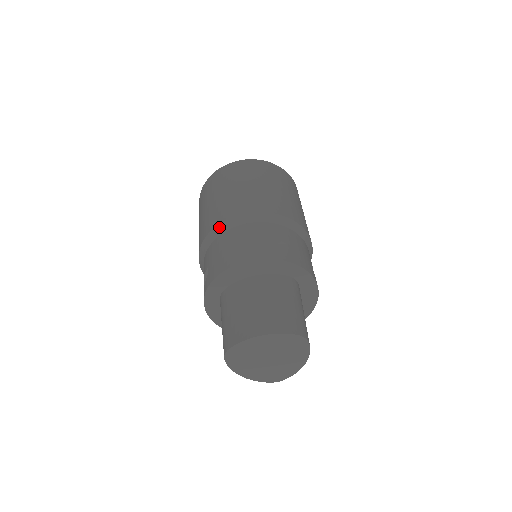
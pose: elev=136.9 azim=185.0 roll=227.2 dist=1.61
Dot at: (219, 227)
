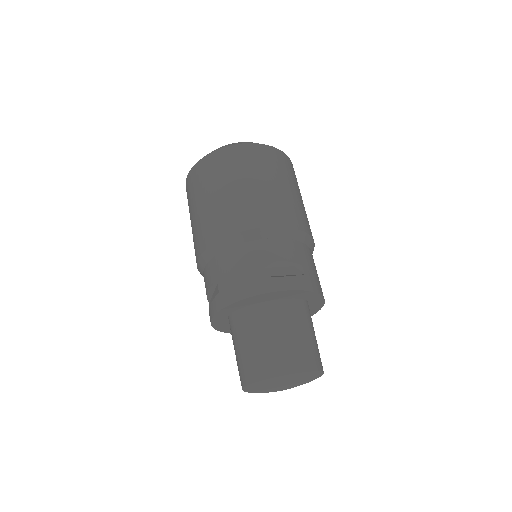
Dot at: (229, 239)
